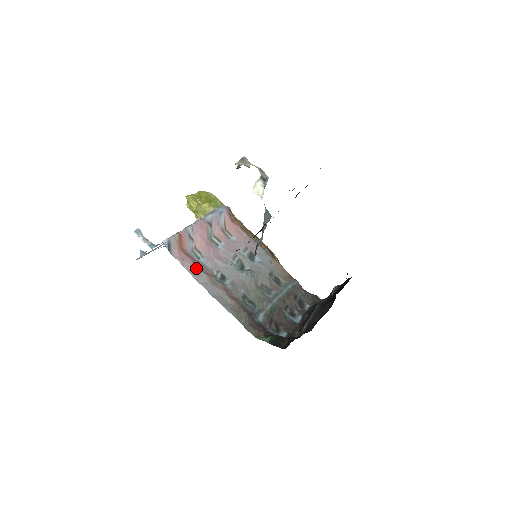
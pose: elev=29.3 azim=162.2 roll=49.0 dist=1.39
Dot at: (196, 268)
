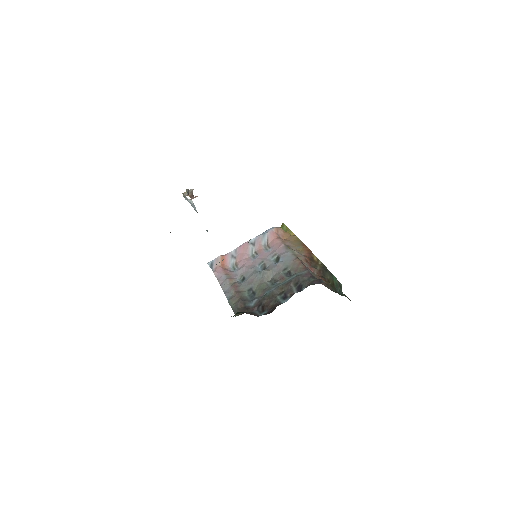
Dot at: (224, 276)
